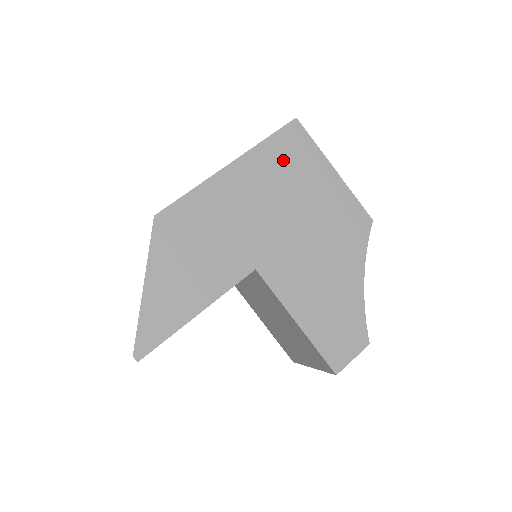
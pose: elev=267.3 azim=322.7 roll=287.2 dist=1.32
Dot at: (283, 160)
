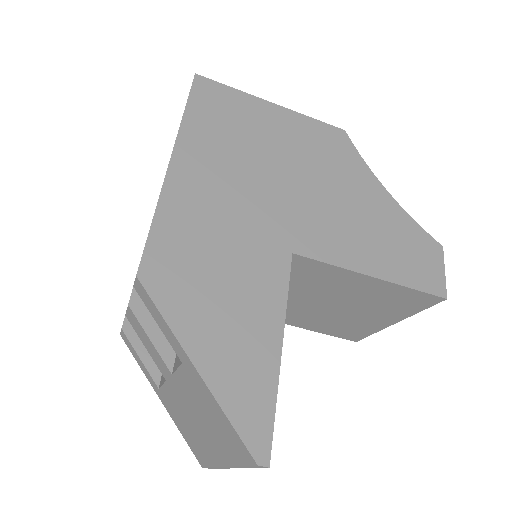
Dot at: (220, 123)
